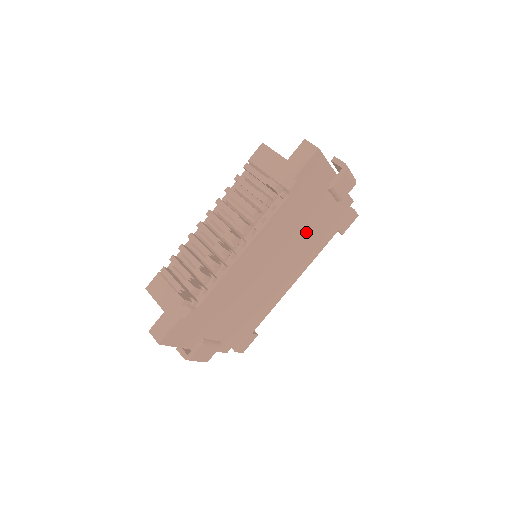
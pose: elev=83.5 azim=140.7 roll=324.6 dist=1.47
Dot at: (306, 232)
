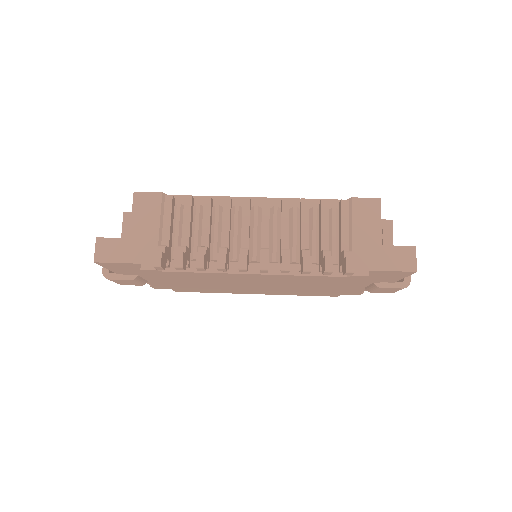
Dot at: (316, 288)
